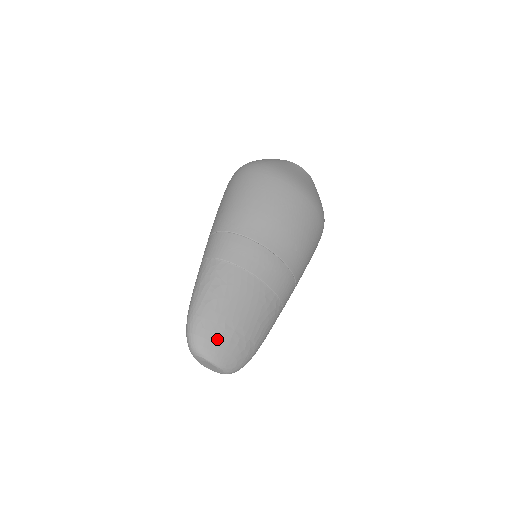
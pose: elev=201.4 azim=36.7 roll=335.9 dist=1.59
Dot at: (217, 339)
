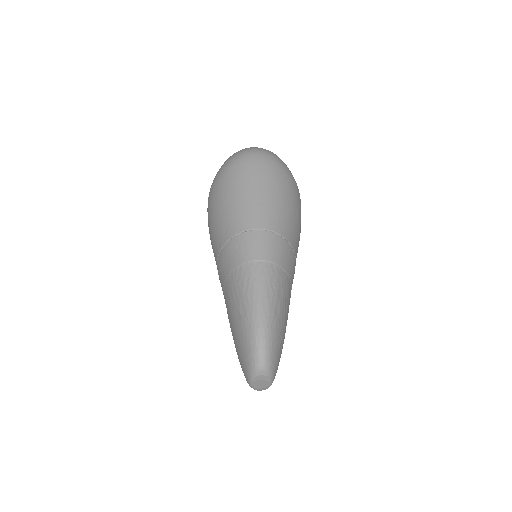
Dot at: (279, 356)
